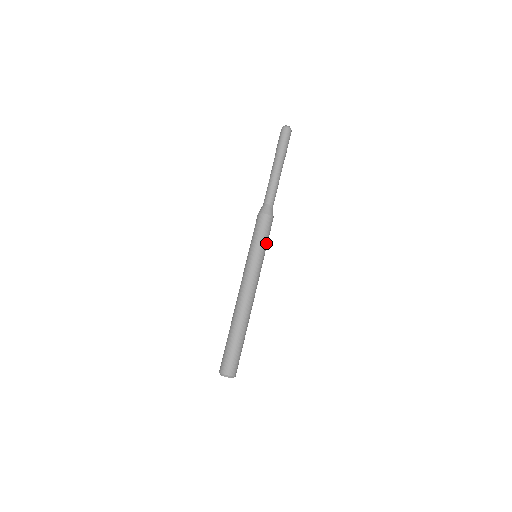
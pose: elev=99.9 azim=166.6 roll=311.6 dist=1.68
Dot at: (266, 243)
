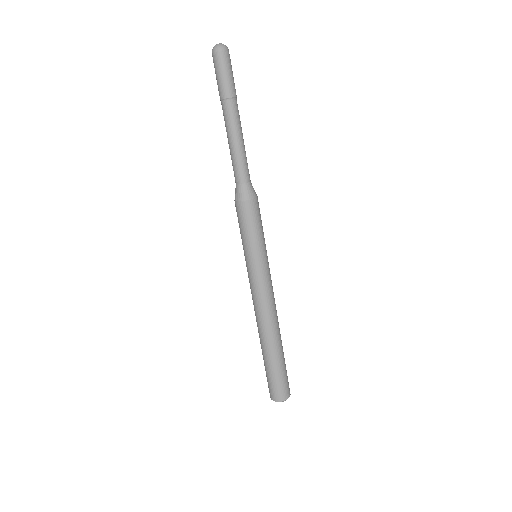
Dot at: (262, 236)
